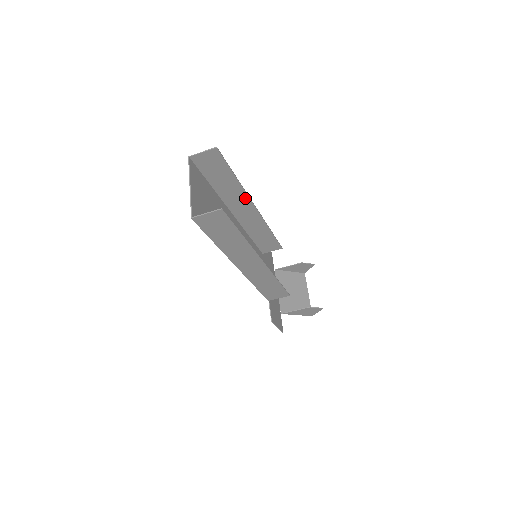
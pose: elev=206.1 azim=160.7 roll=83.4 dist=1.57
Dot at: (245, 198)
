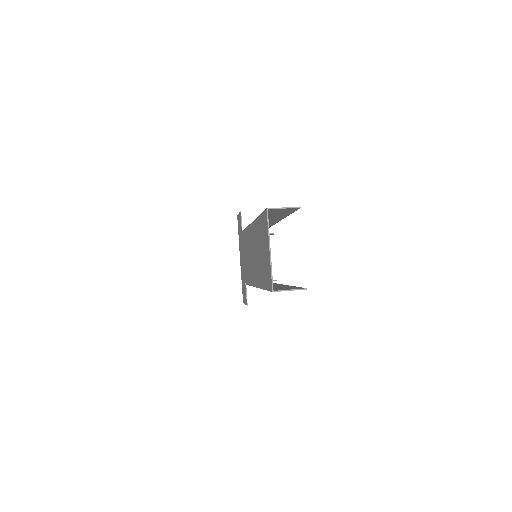
Dot at: (278, 219)
